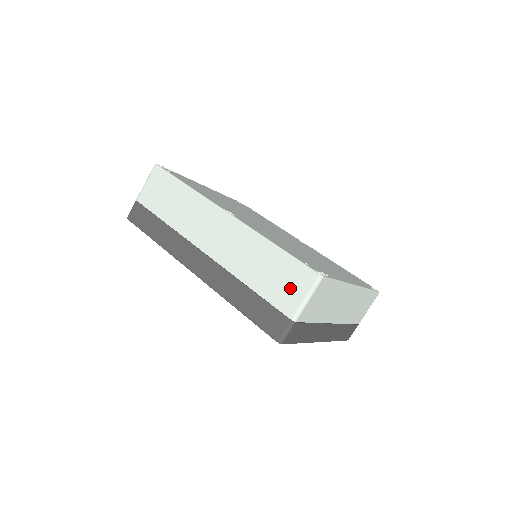
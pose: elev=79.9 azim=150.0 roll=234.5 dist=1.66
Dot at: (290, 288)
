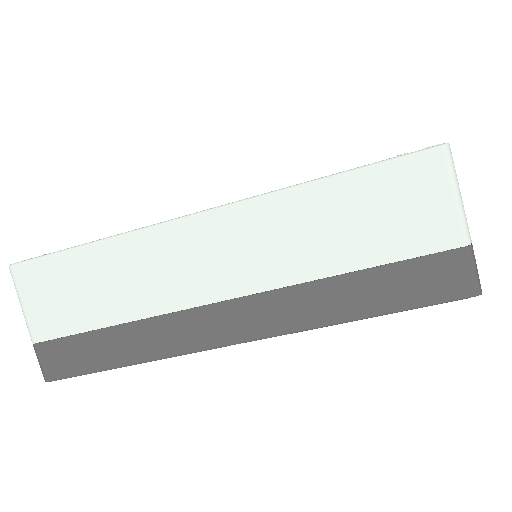
Dot at: (417, 208)
